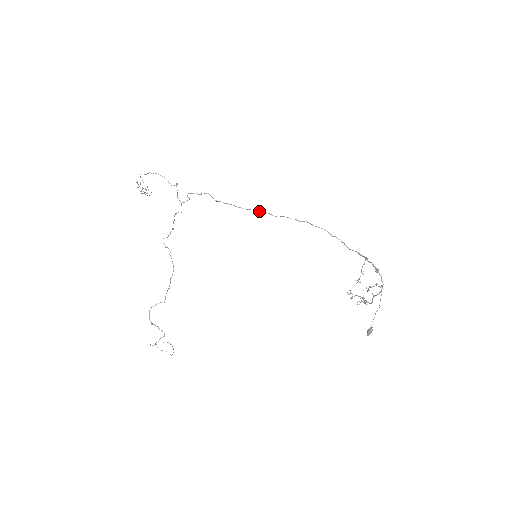
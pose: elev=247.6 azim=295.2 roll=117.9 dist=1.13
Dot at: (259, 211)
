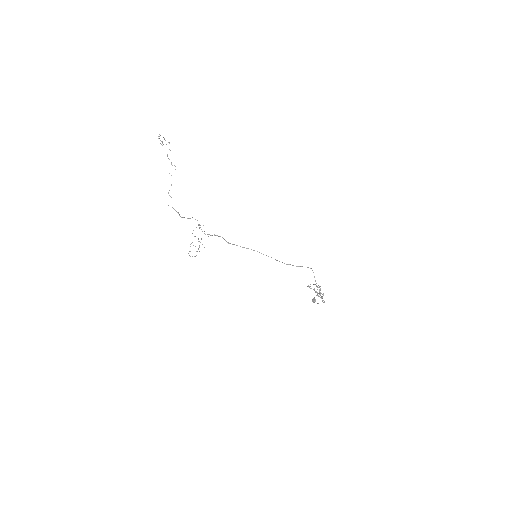
Dot at: occluded
